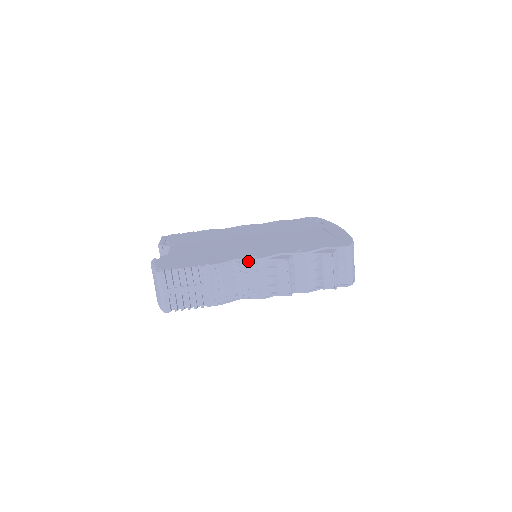
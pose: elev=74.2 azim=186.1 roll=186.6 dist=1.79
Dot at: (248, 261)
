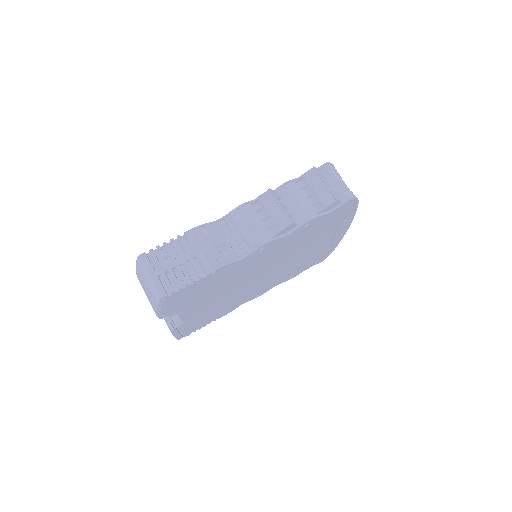
Dot at: (232, 213)
